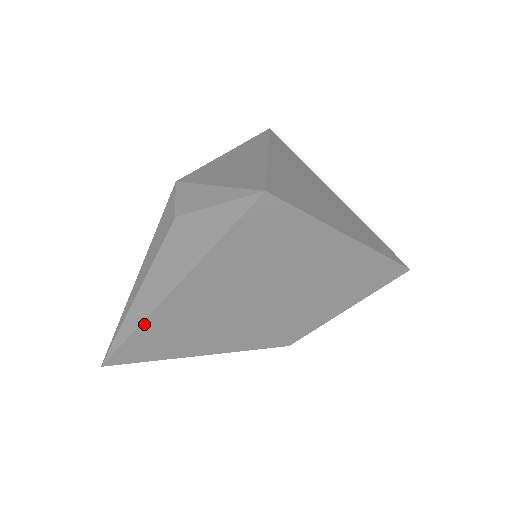
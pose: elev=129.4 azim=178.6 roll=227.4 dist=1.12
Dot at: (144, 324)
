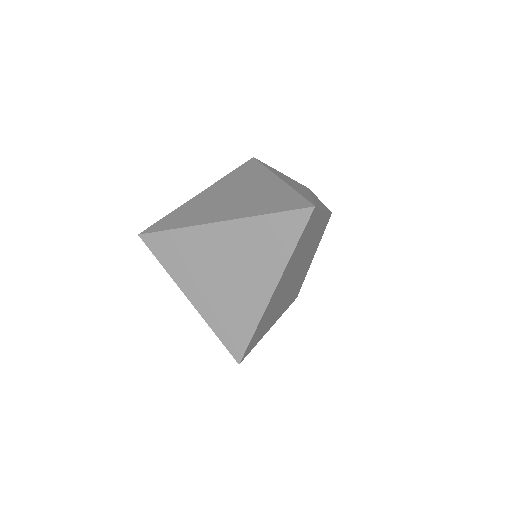
Dot at: (284, 311)
